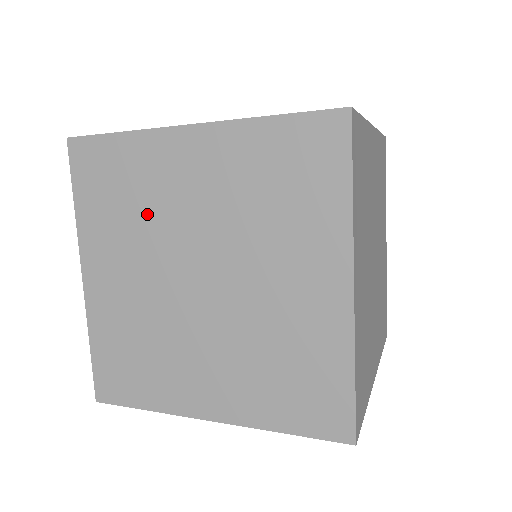
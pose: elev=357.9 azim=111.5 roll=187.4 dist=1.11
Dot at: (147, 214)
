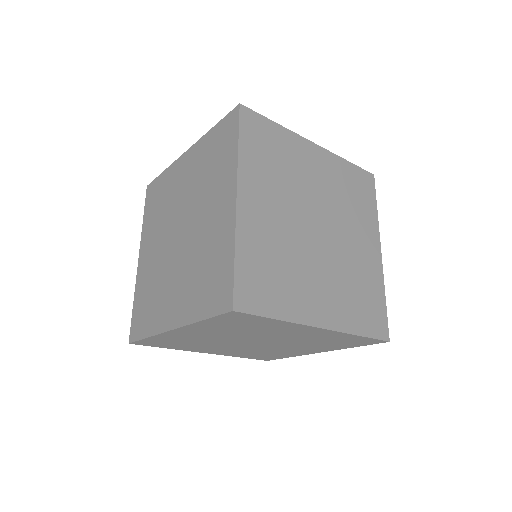
Dot at: (290, 176)
